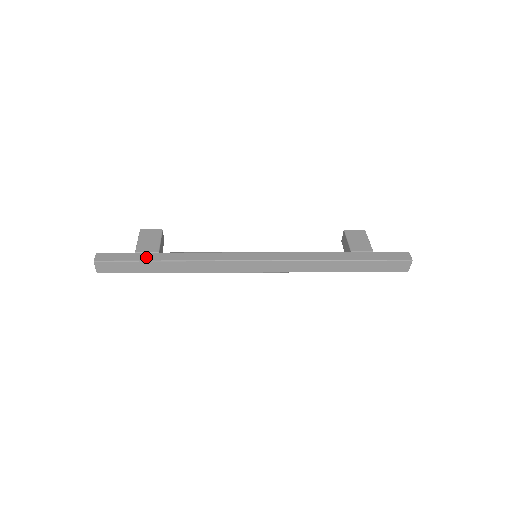
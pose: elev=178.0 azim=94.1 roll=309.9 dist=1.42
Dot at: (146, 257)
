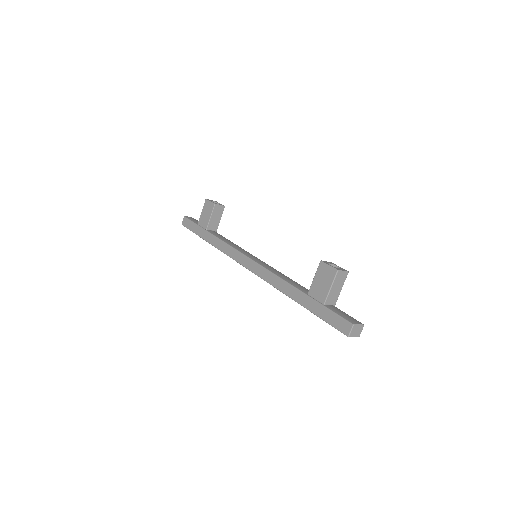
Dot at: (200, 233)
